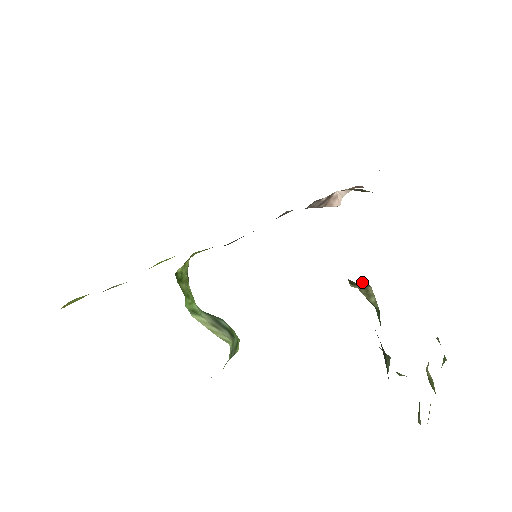
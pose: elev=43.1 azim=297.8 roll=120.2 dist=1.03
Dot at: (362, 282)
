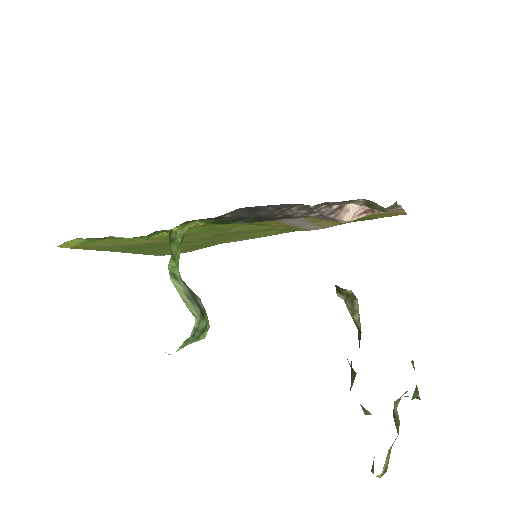
Dot at: occluded
